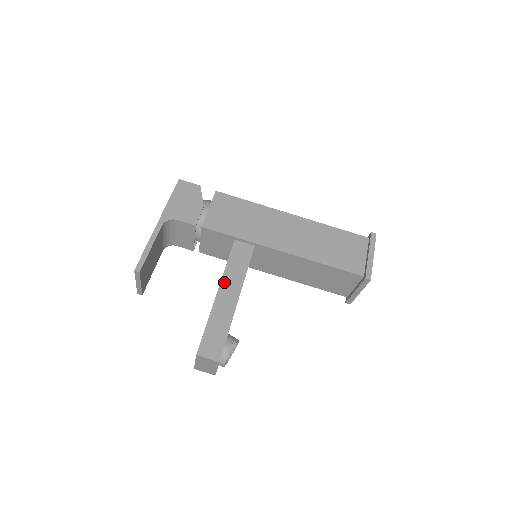
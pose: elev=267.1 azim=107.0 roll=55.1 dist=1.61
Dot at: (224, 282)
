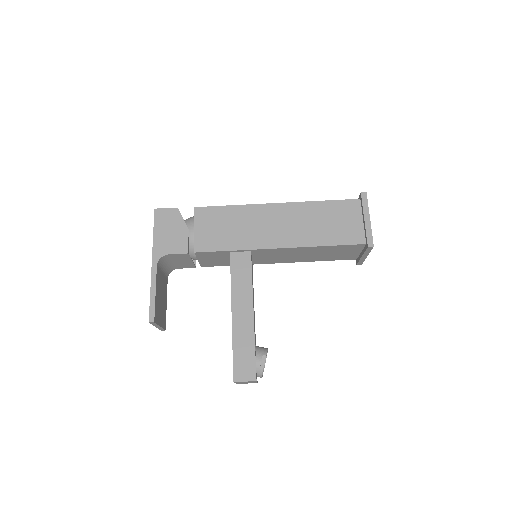
Dot at: (234, 301)
